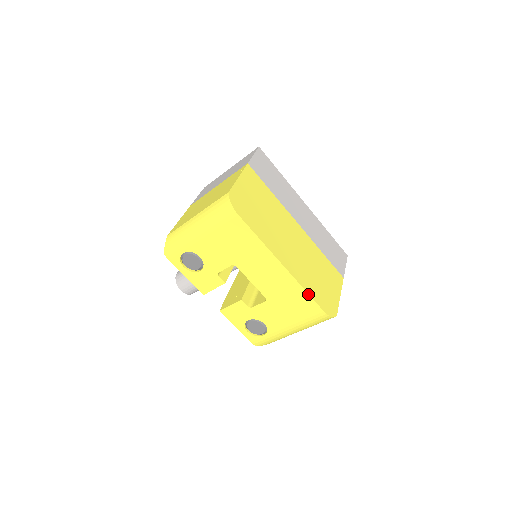
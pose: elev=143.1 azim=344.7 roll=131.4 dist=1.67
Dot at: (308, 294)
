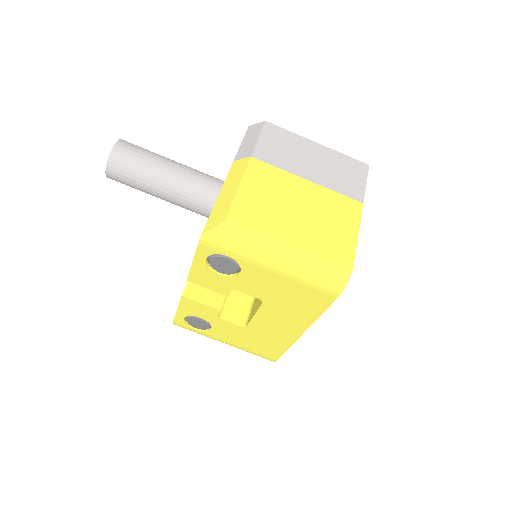
Dot at: occluded
